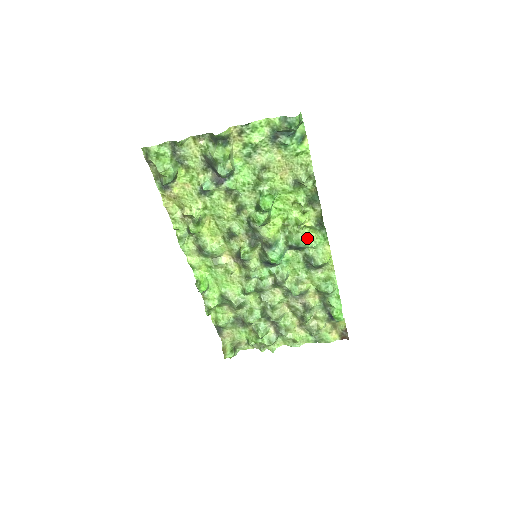
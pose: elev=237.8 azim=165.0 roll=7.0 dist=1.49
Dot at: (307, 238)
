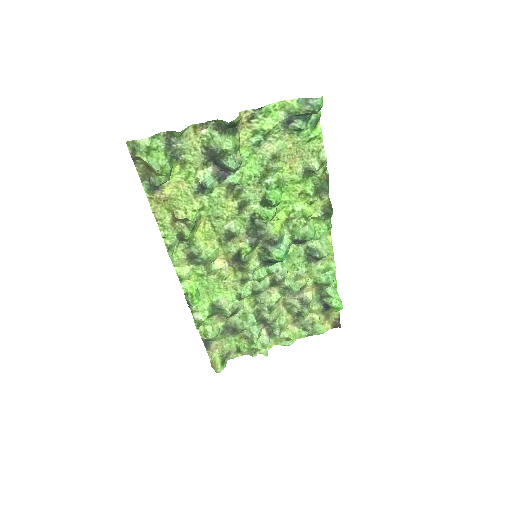
Dot at: (313, 230)
